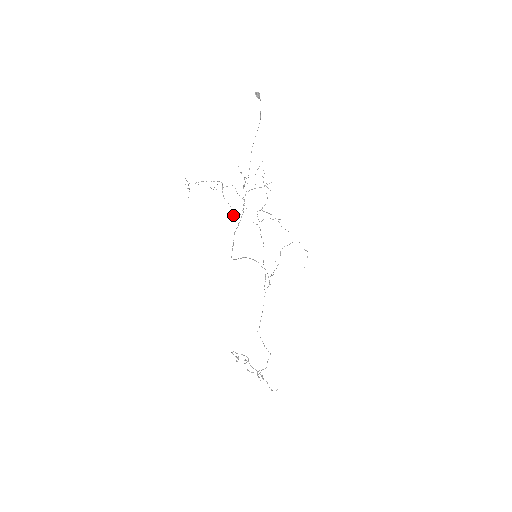
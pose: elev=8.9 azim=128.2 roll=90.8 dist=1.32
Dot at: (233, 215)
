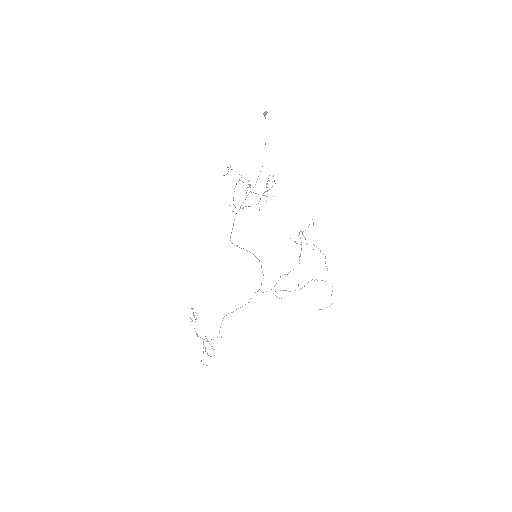
Dot at: occluded
